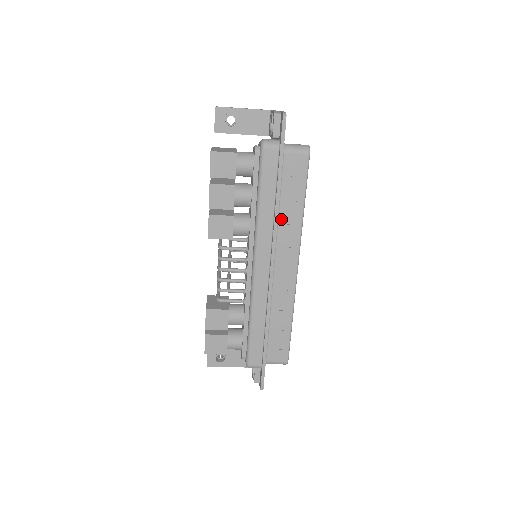
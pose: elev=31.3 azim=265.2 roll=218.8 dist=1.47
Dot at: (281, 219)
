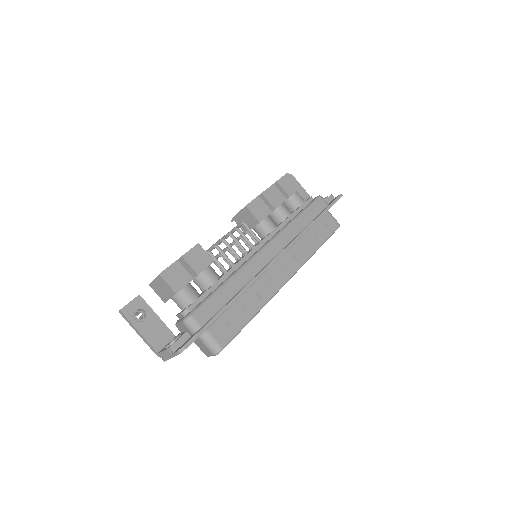
Dot at: (301, 240)
